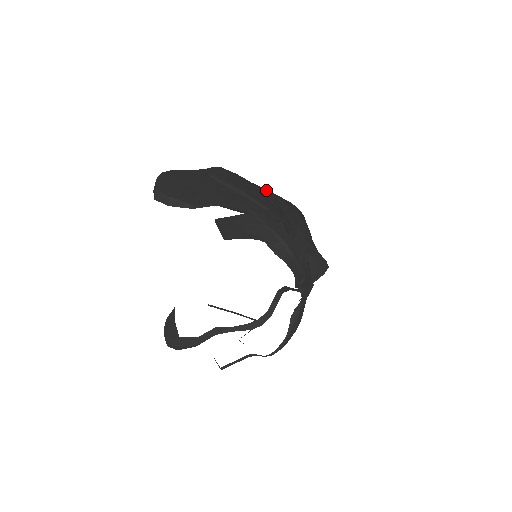
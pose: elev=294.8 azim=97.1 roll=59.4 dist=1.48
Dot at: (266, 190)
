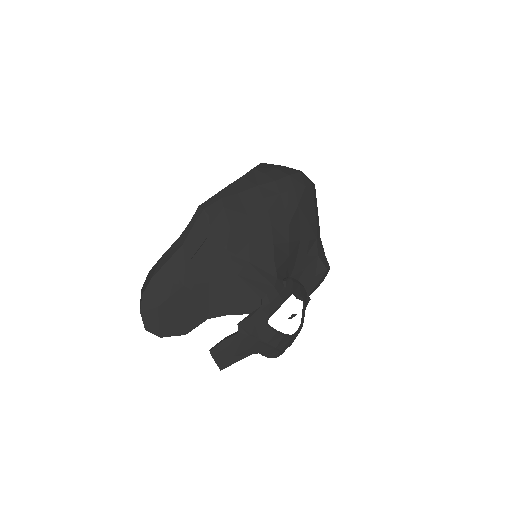
Dot at: (262, 208)
